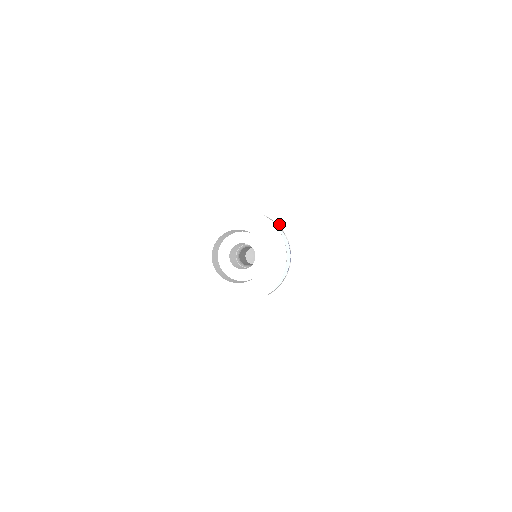
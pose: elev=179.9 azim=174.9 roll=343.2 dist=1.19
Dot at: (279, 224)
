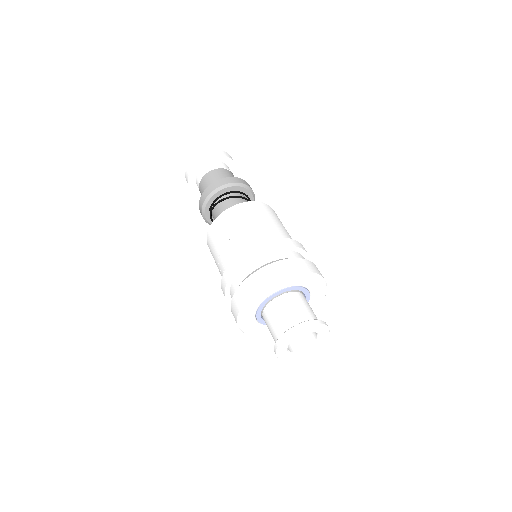
Dot at: (311, 294)
